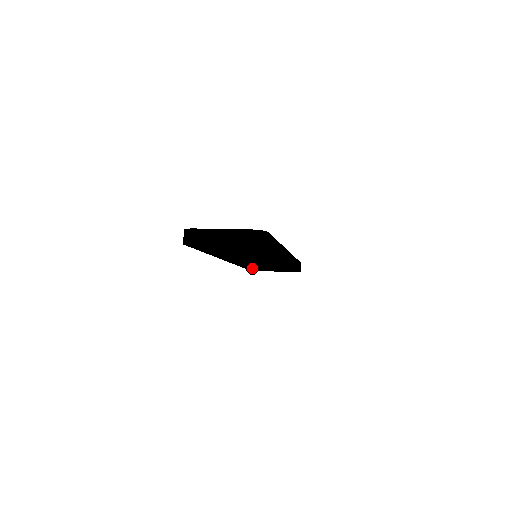
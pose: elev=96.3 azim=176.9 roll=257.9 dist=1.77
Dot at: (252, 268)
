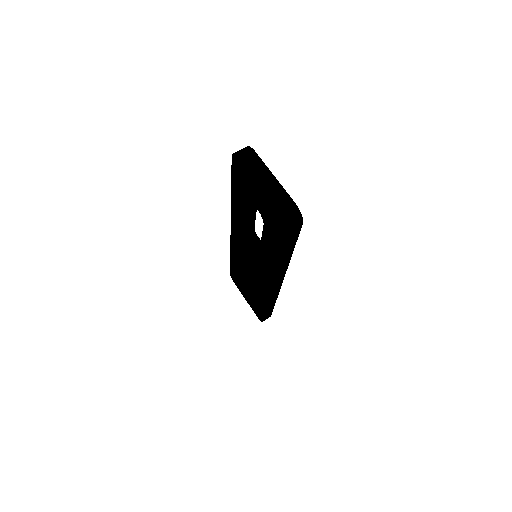
Dot at: (235, 273)
